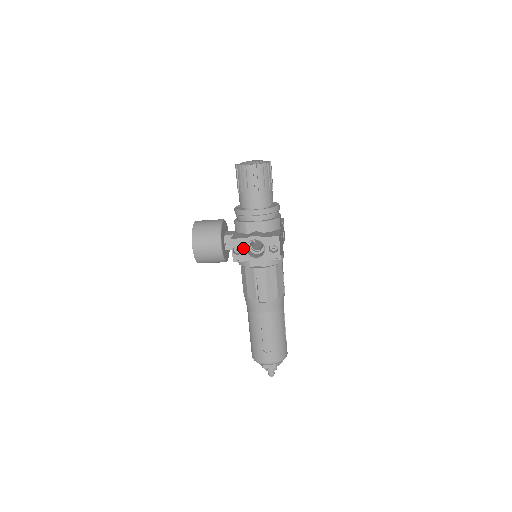
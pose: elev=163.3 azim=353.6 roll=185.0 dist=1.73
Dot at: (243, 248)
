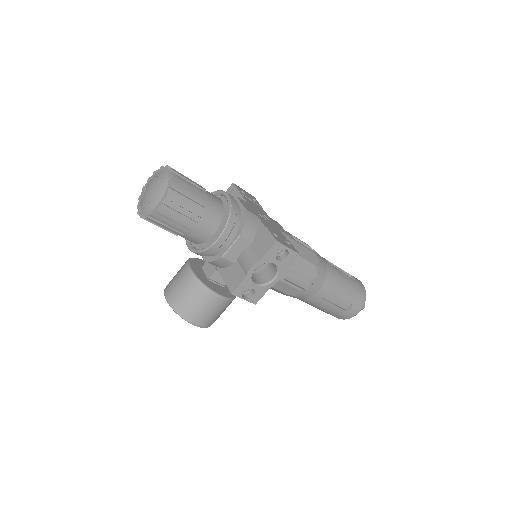
Dot at: (252, 287)
